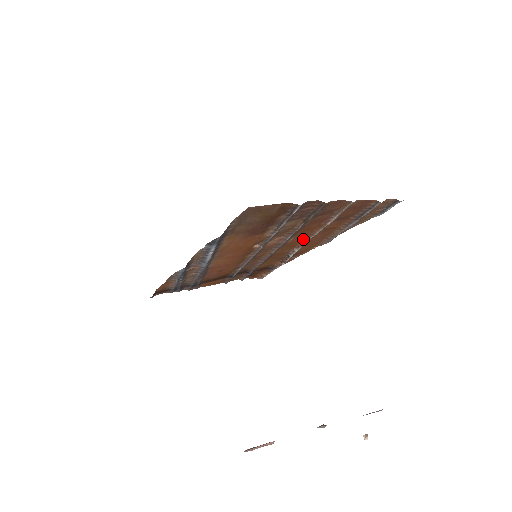
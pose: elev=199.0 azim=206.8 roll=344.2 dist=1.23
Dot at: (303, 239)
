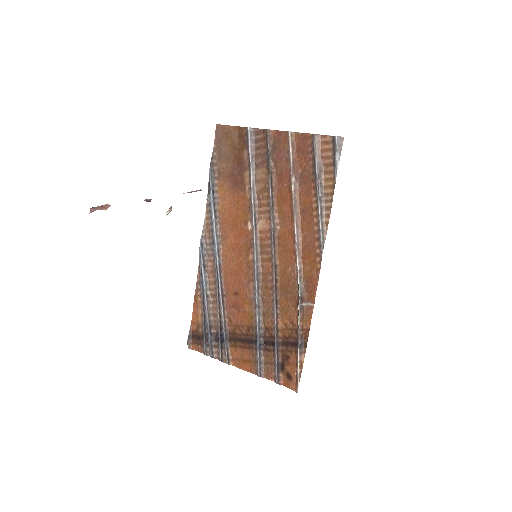
Dot at: (292, 232)
